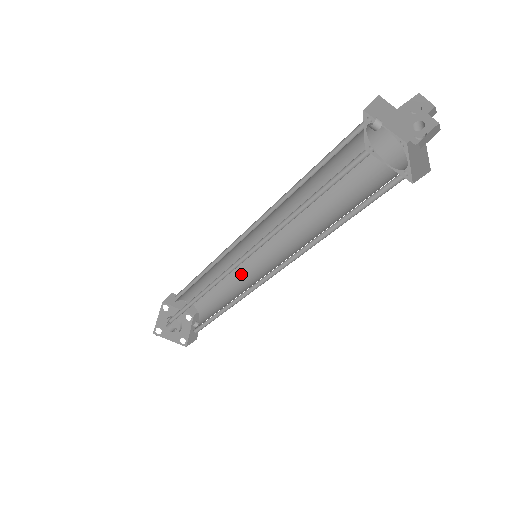
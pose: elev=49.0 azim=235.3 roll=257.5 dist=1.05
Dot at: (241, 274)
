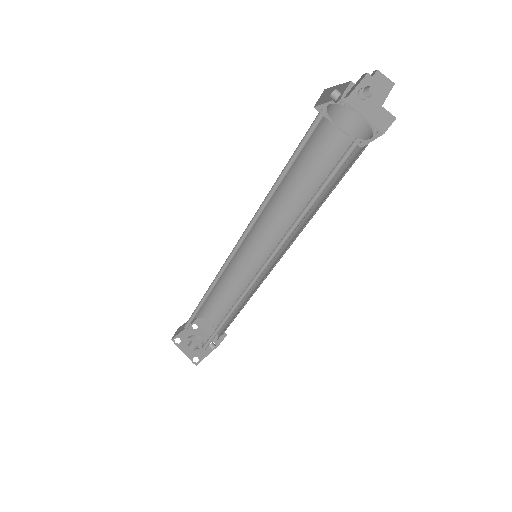
Dot at: (252, 288)
